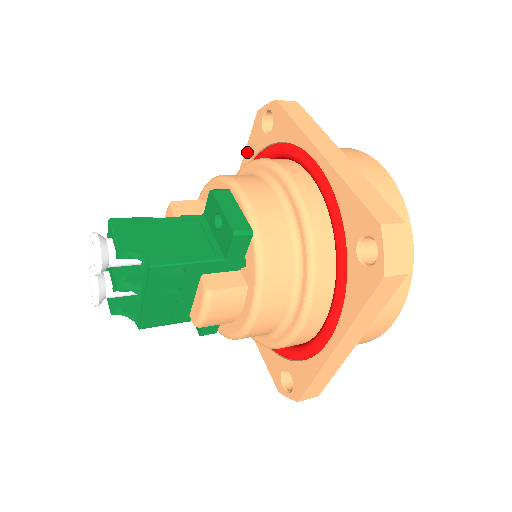
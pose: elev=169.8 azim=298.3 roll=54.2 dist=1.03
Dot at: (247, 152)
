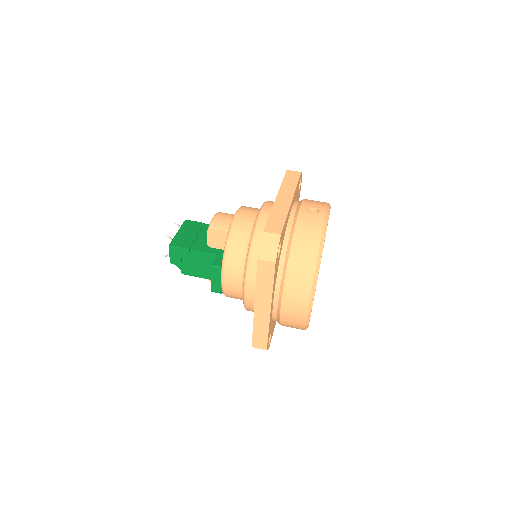
Dot at: occluded
